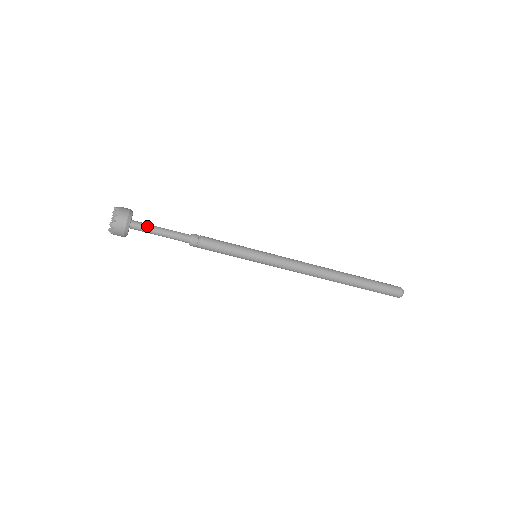
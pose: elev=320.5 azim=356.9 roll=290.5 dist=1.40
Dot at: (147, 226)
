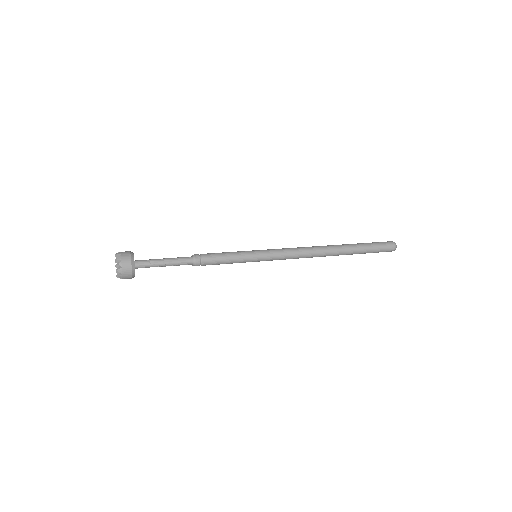
Dot at: (150, 262)
